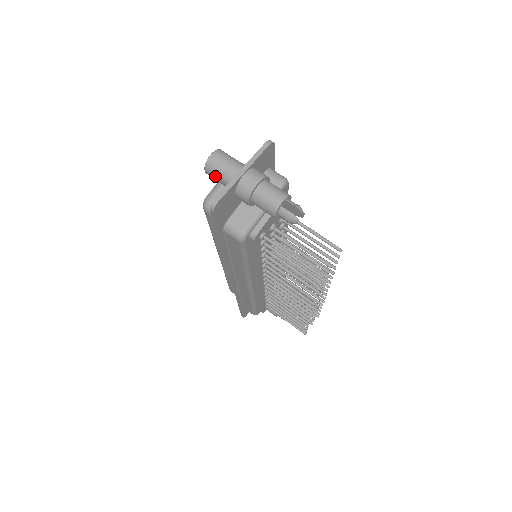
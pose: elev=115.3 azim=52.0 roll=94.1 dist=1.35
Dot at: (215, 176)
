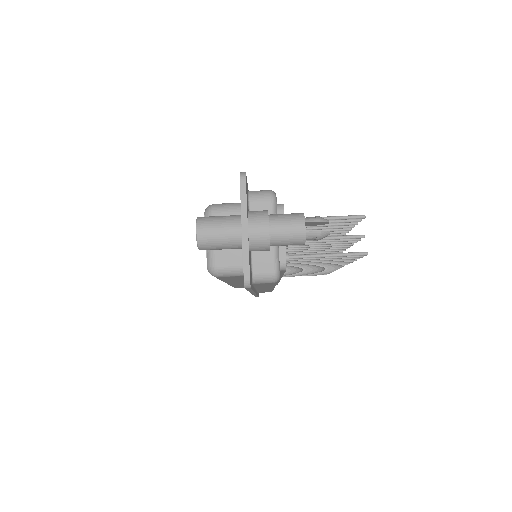
Dot at: (215, 249)
